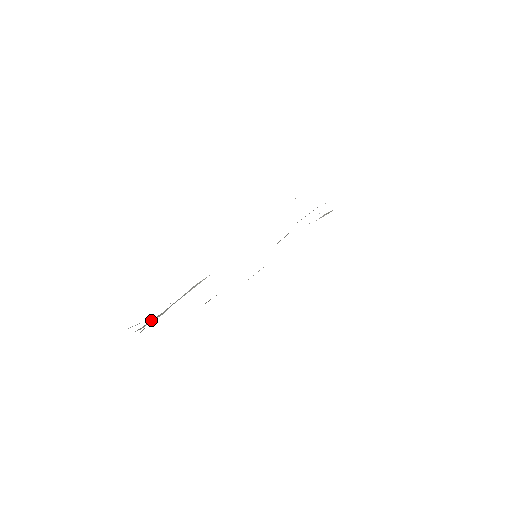
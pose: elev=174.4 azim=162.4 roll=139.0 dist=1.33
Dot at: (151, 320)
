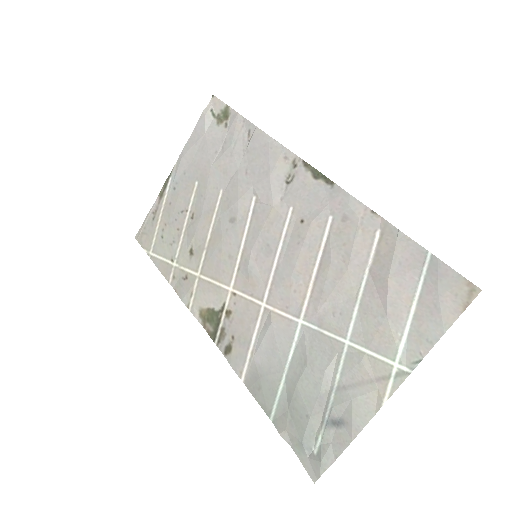
Dot at: (305, 432)
